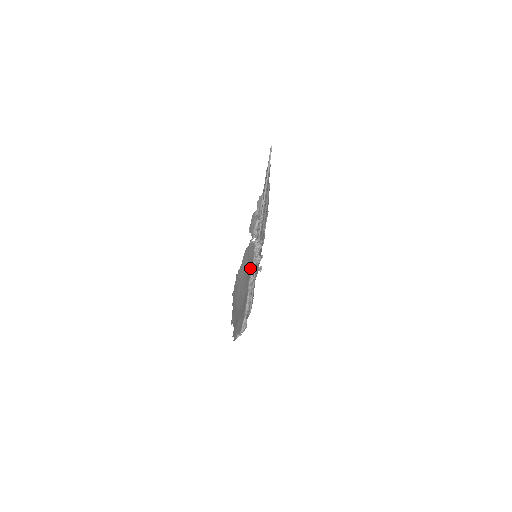
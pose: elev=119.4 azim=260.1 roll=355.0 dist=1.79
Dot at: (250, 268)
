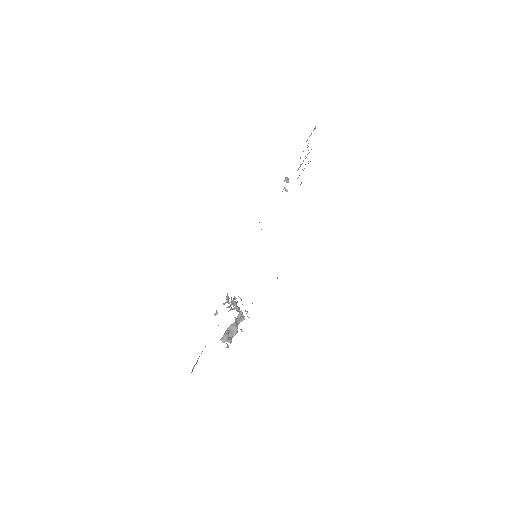
Dot at: occluded
